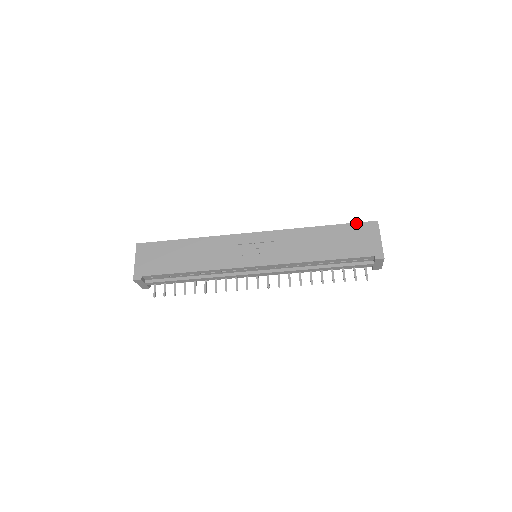
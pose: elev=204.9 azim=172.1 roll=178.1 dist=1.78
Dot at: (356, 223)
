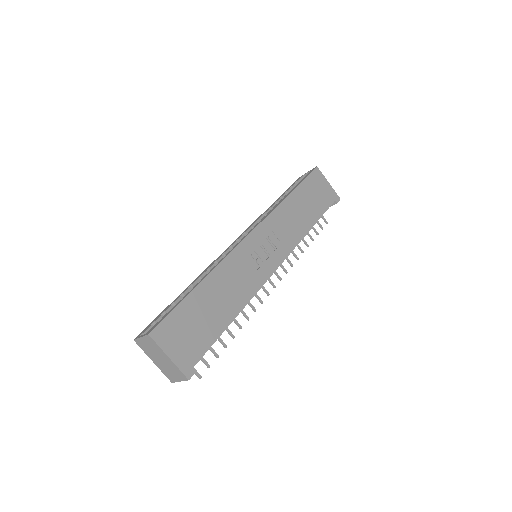
Dot at: (308, 176)
